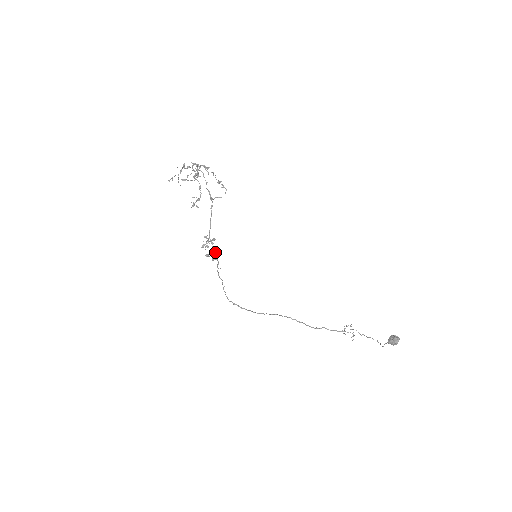
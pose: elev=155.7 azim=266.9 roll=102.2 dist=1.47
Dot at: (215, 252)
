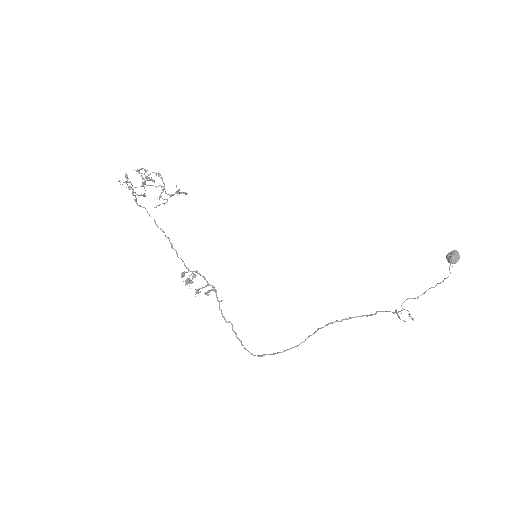
Dot at: occluded
